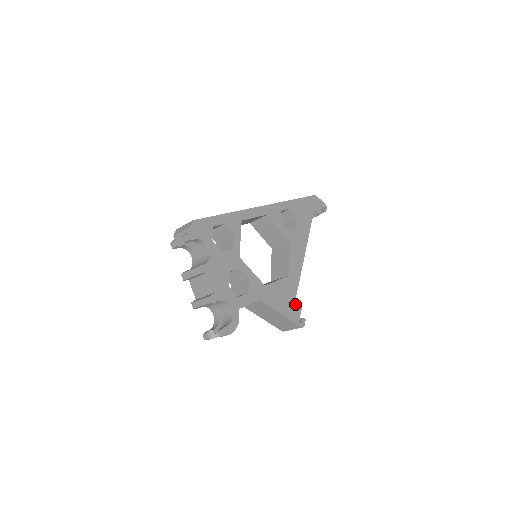
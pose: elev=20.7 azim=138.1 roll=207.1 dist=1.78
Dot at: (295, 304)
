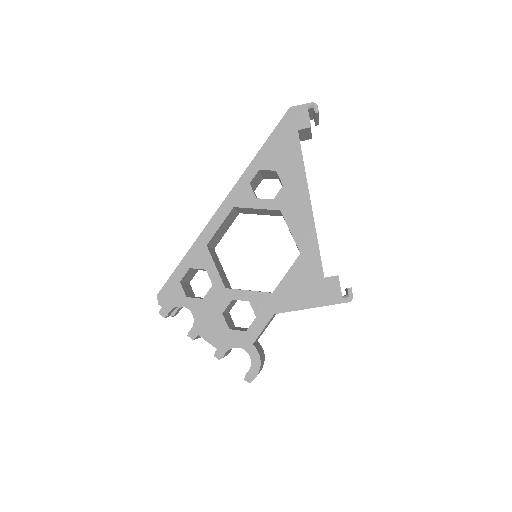
Dot at: (326, 281)
